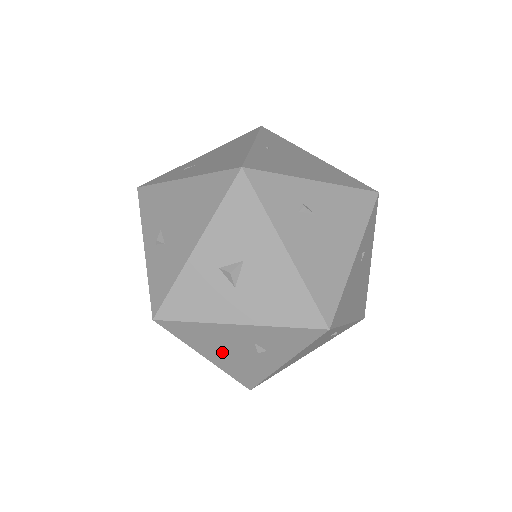
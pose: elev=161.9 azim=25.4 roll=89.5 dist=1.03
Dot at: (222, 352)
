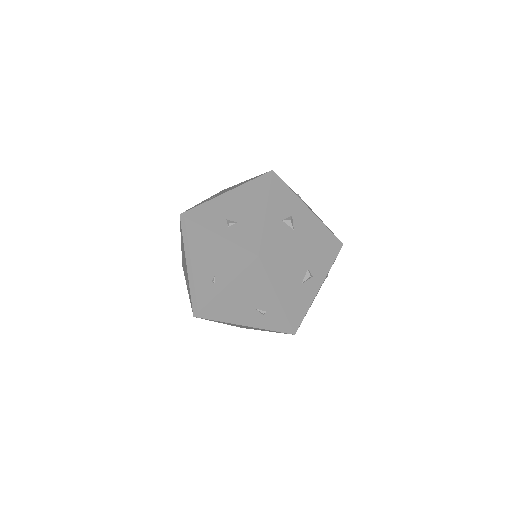
Dot at: (289, 286)
